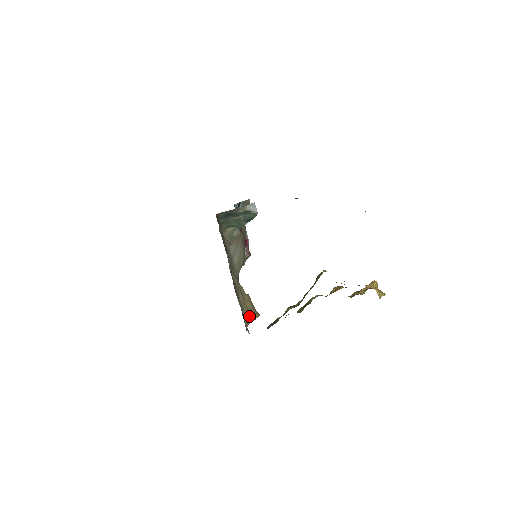
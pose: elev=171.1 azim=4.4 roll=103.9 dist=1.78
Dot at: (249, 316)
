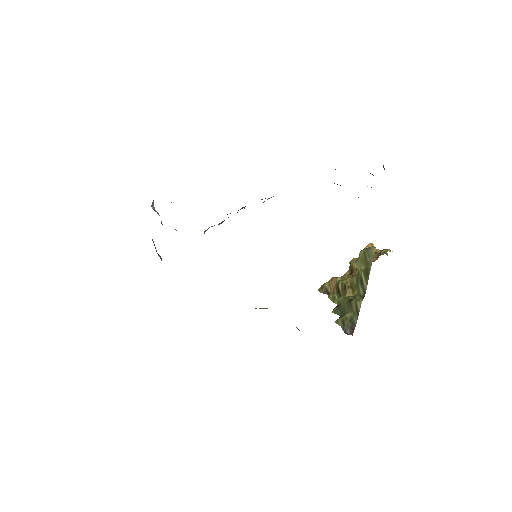
Dot at: occluded
